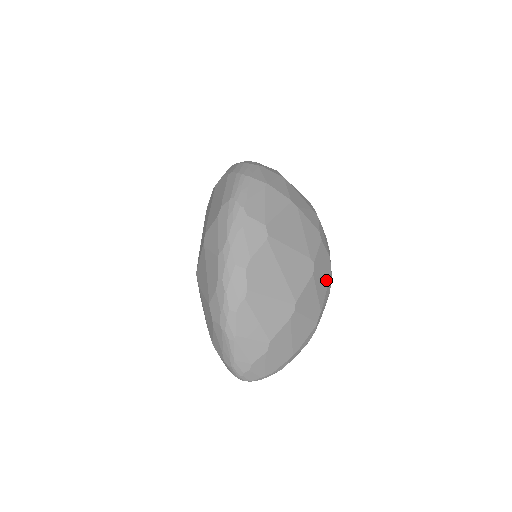
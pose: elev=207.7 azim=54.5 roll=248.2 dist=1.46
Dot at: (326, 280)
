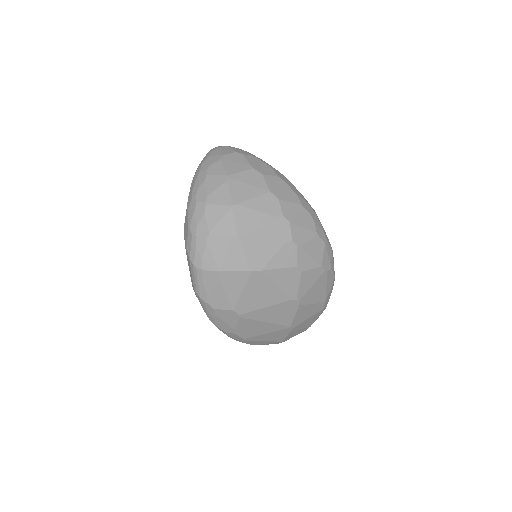
Dot at: (322, 284)
